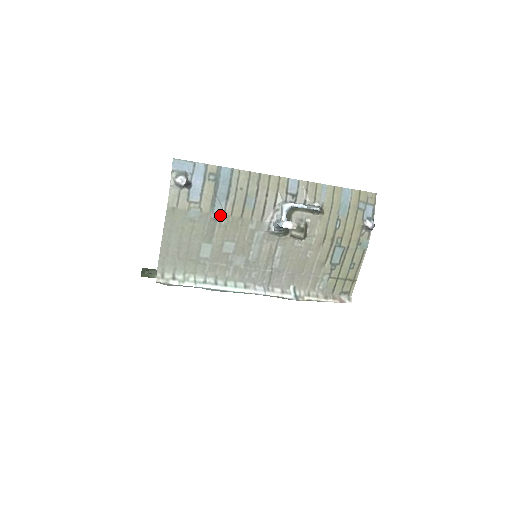
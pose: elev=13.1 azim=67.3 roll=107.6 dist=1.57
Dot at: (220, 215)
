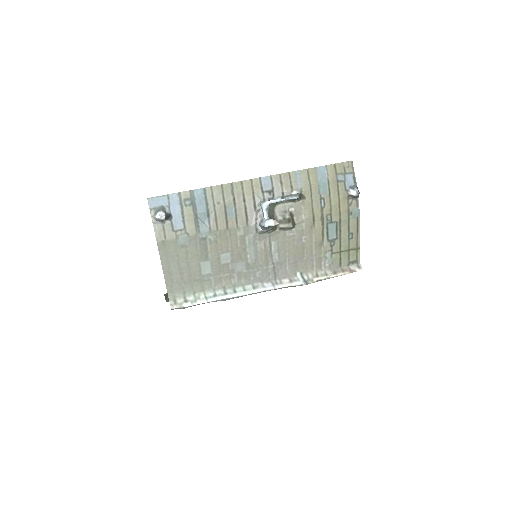
Dot at: (207, 233)
